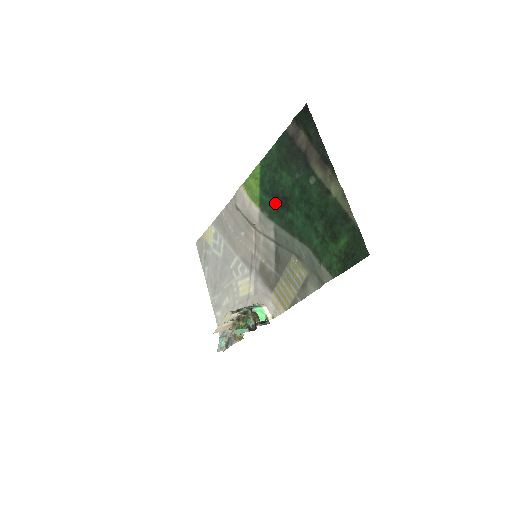
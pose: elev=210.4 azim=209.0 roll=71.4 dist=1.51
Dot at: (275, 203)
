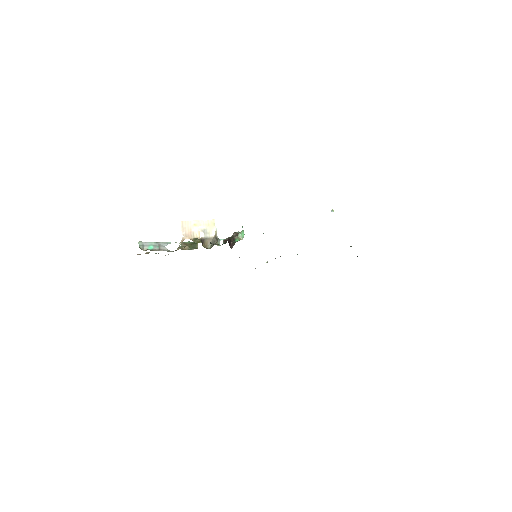
Dot at: occluded
